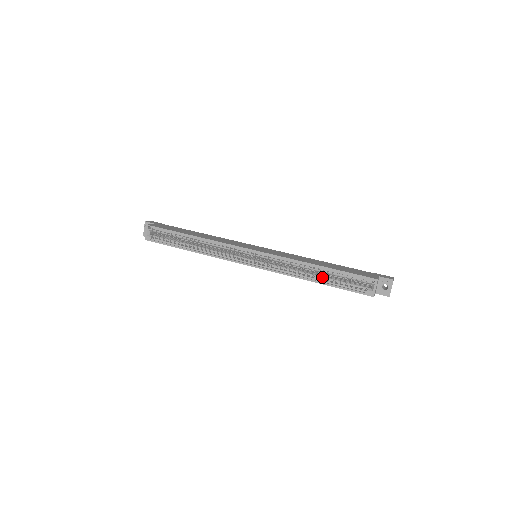
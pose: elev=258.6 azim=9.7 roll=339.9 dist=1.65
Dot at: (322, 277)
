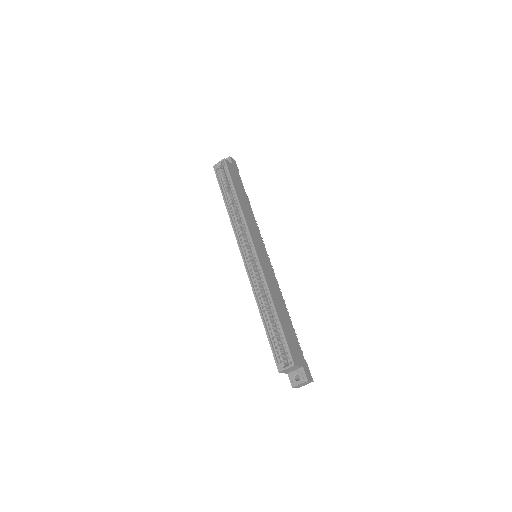
Dot at: (269, 318)
